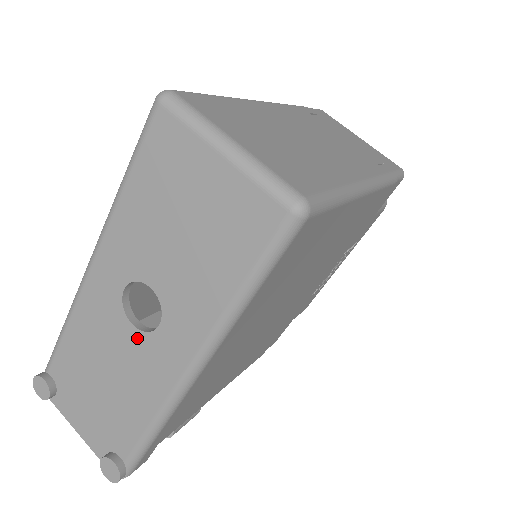
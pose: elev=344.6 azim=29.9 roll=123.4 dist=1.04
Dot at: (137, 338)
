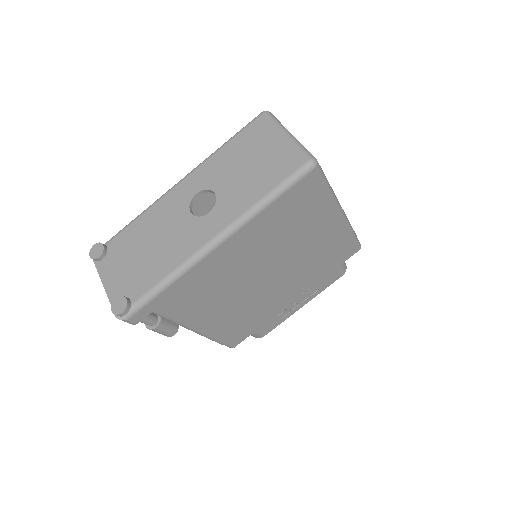
Dot at: (190, 220)
